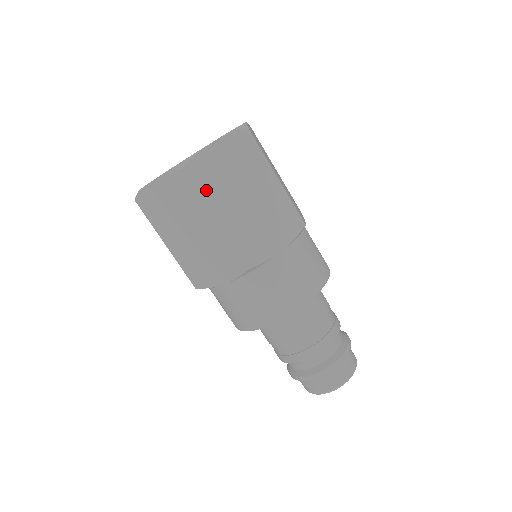
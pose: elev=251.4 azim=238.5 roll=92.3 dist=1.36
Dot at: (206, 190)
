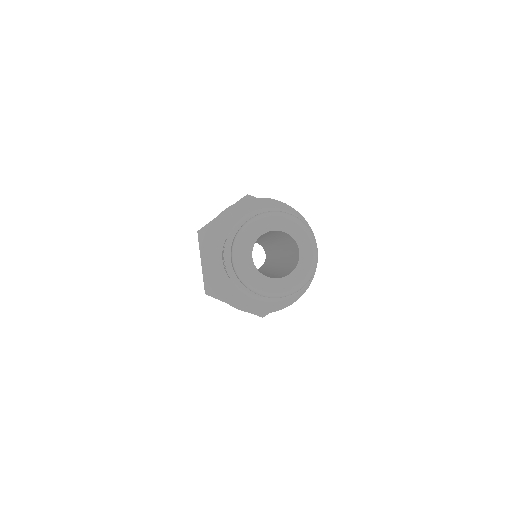
Dot at: occluded
